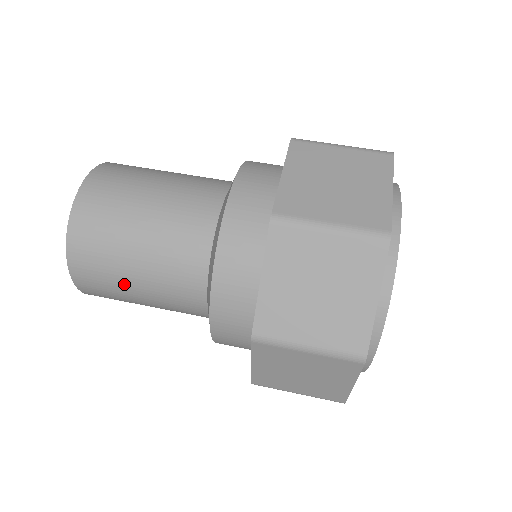
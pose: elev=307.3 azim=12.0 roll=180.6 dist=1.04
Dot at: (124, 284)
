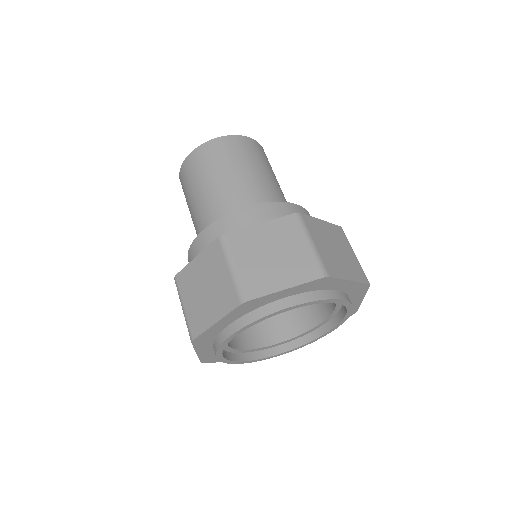
Dot at: (188, 202)
